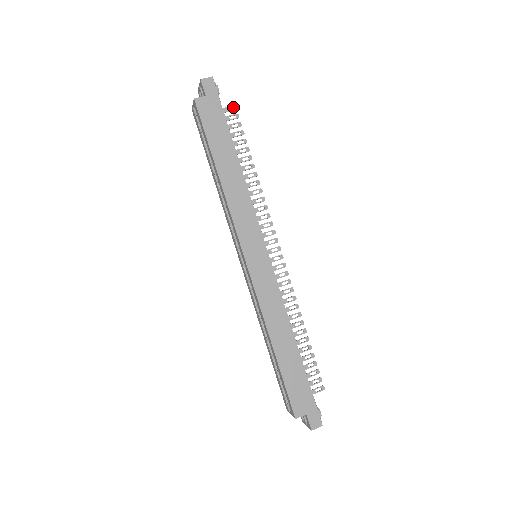
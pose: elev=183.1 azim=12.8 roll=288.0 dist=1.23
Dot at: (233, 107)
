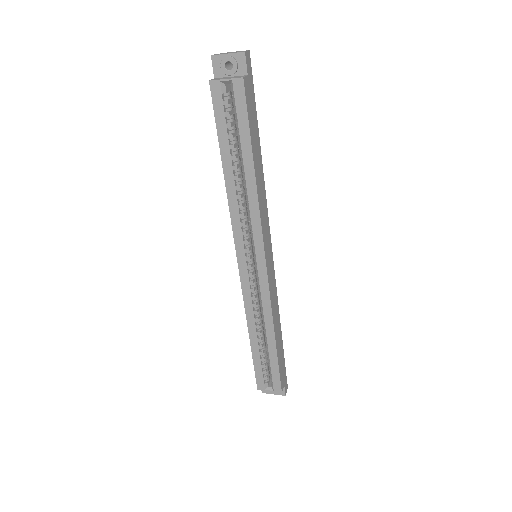
Dot at: occluded
